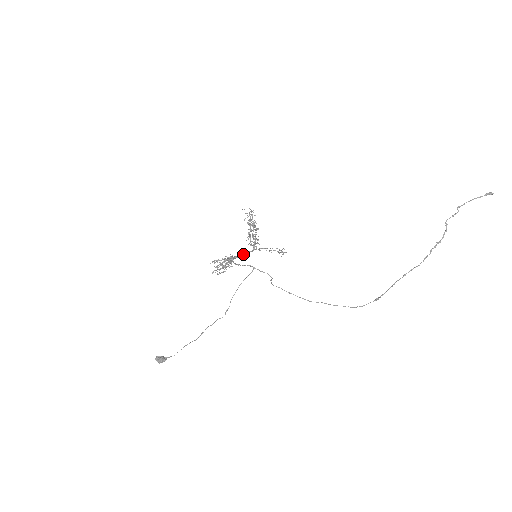
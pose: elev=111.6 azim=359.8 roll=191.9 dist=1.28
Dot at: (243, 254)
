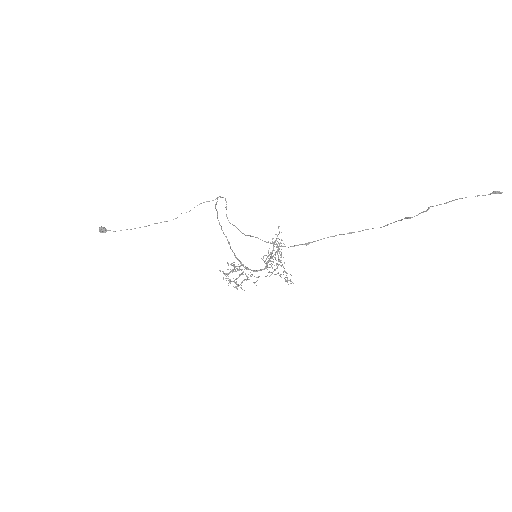
Dot at: (254, 270)
